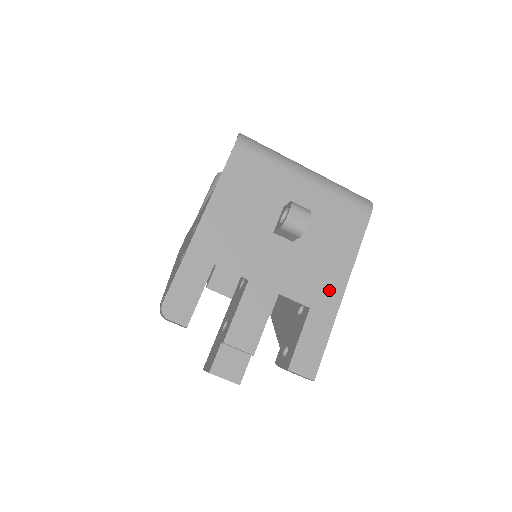
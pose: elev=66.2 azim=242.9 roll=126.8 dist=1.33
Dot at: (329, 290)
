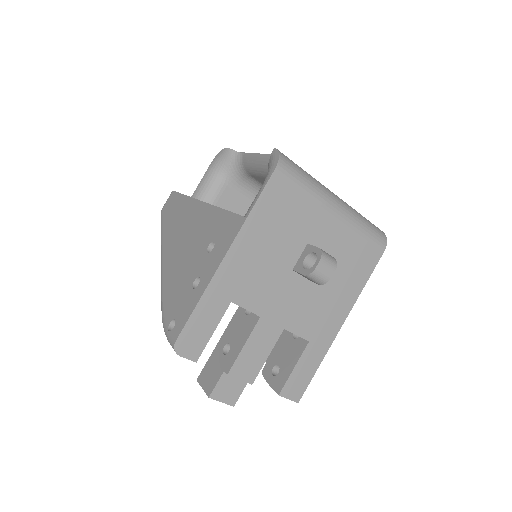
Dot at: (329, 325)
